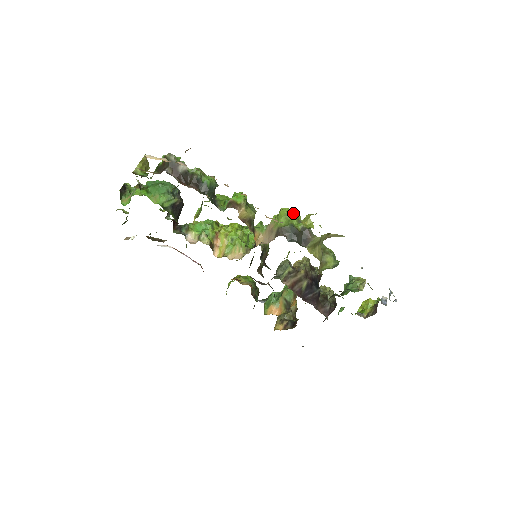
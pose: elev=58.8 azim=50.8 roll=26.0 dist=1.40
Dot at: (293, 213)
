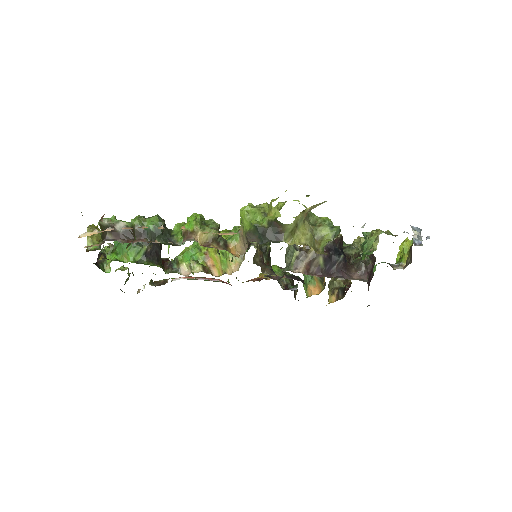
Dot at: (258, 205)
